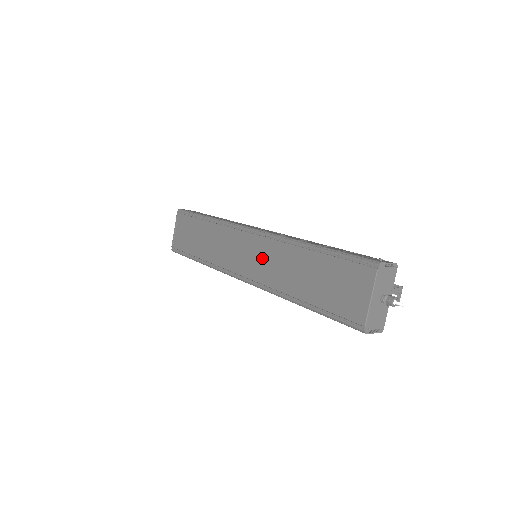
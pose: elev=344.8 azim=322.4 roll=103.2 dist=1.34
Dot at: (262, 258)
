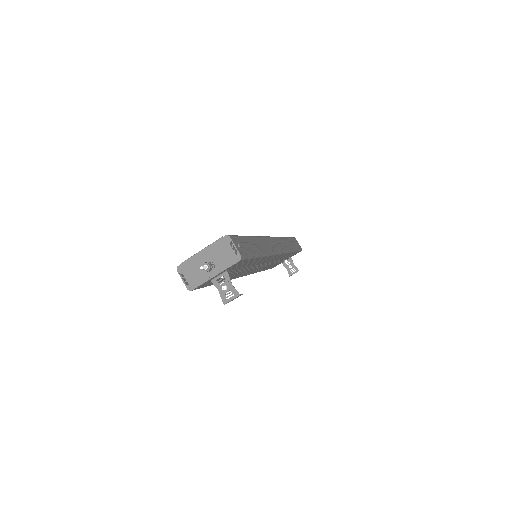
Dot at: occluded
